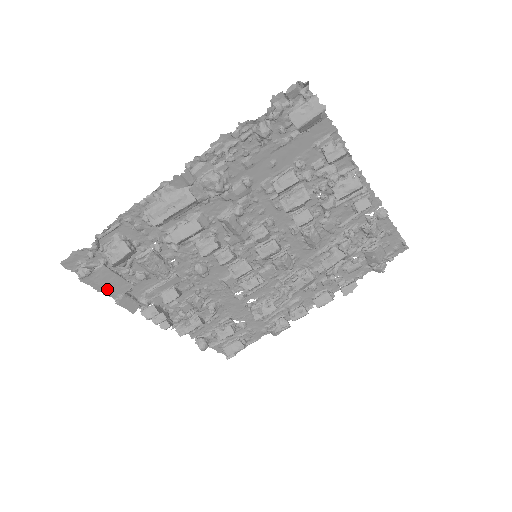
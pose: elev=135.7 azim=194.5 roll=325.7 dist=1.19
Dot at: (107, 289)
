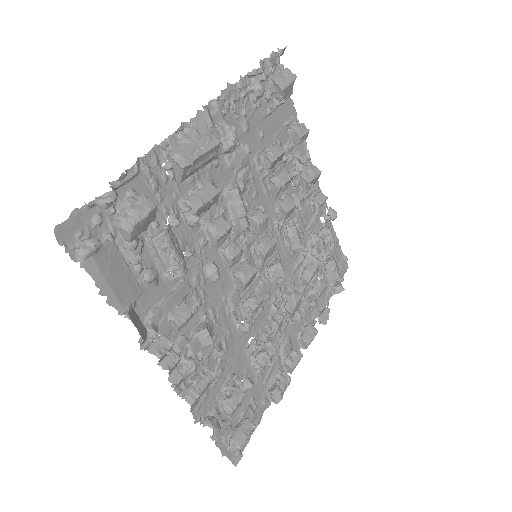
Dot at: (113, 289)
